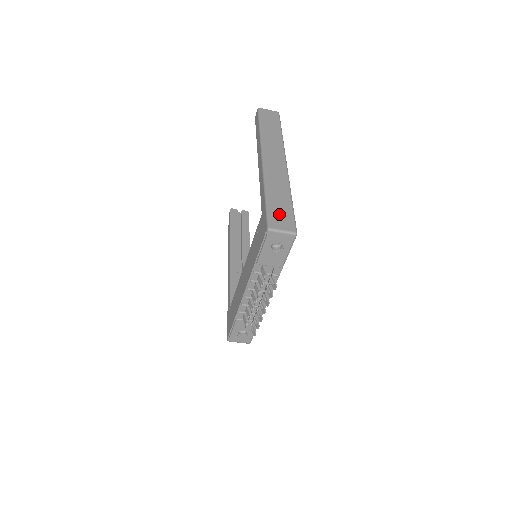
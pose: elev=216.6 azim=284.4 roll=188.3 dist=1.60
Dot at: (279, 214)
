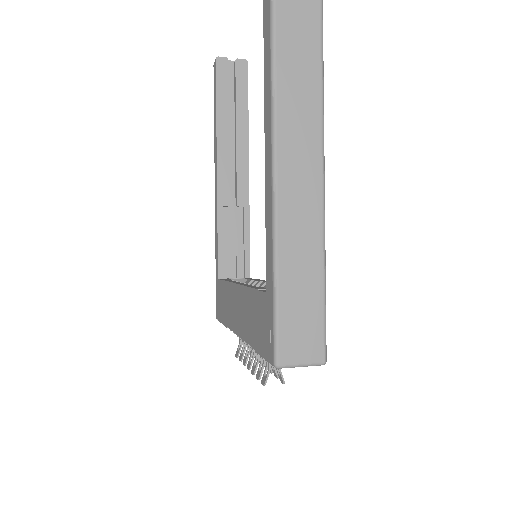
Dot at: (298, 322)
